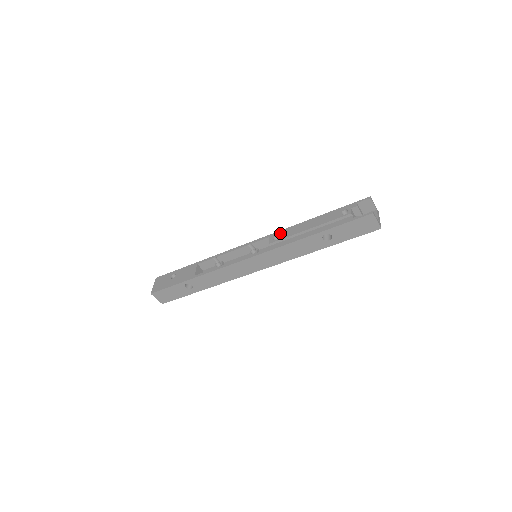
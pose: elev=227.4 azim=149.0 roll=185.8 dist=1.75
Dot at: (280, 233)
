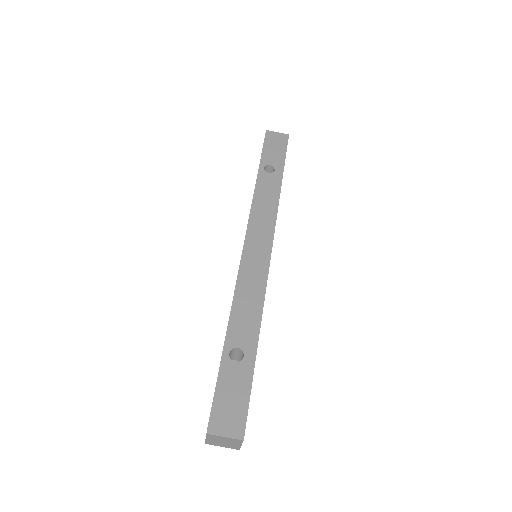
Dot at: occluded
